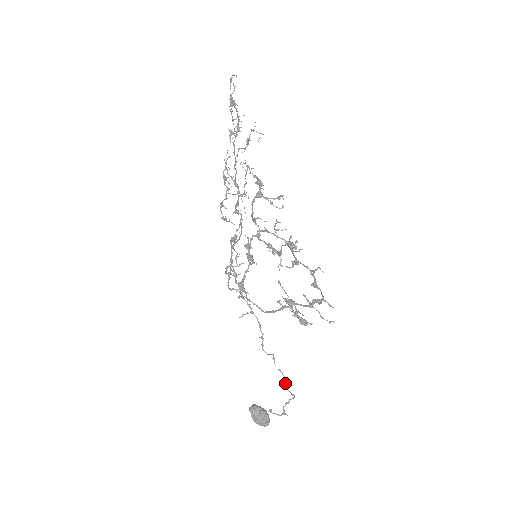
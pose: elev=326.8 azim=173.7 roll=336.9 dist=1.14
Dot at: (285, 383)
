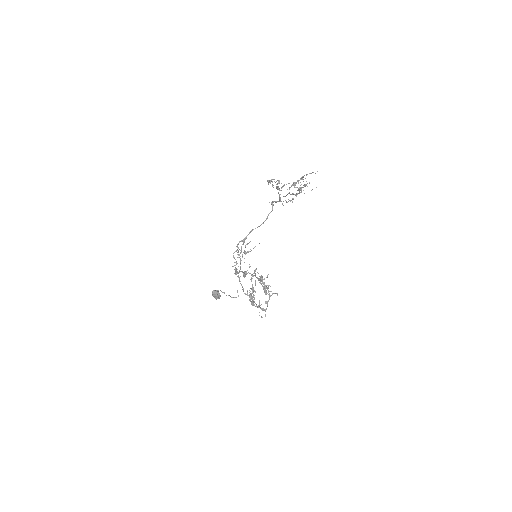
Dot at: occluded
